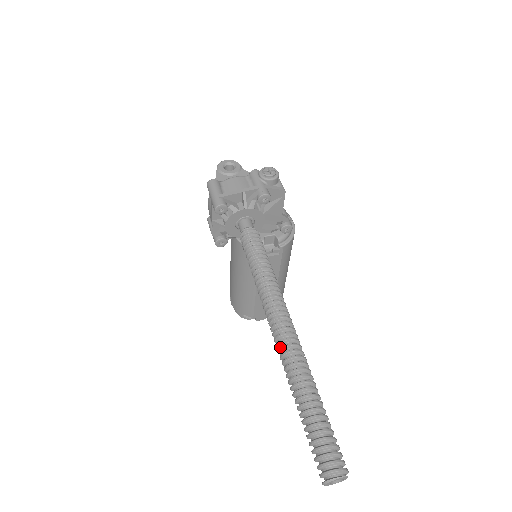
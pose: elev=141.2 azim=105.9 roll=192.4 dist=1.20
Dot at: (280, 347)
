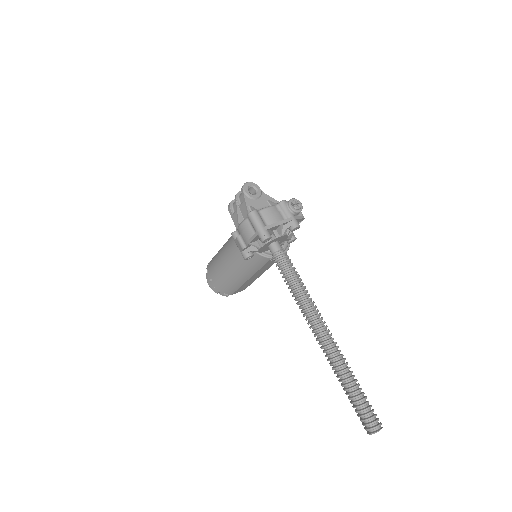
Dot at: (326, 349)
